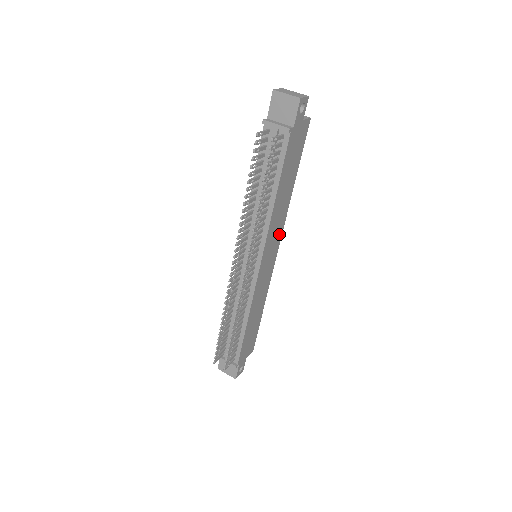
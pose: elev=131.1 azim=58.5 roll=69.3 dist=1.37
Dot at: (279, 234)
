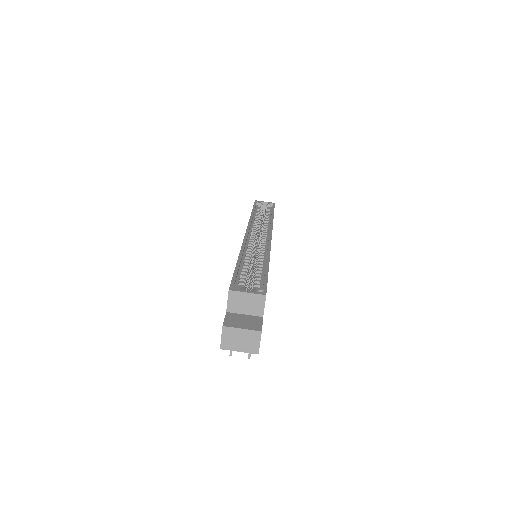
Dot at: occluded
